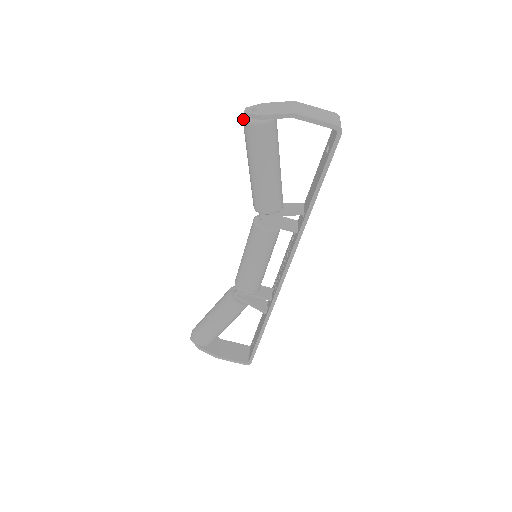
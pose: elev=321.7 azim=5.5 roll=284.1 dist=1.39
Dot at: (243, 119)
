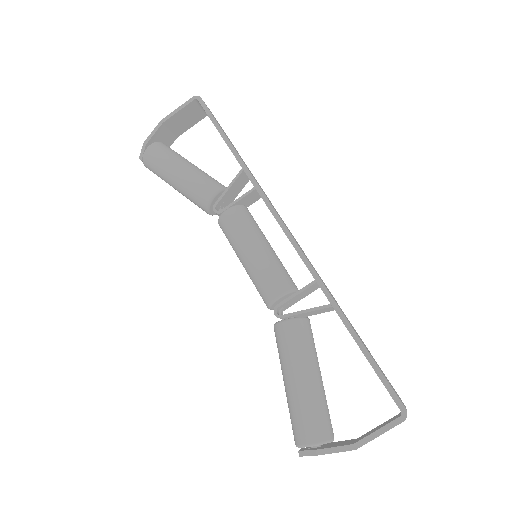
Dot at: occluded
